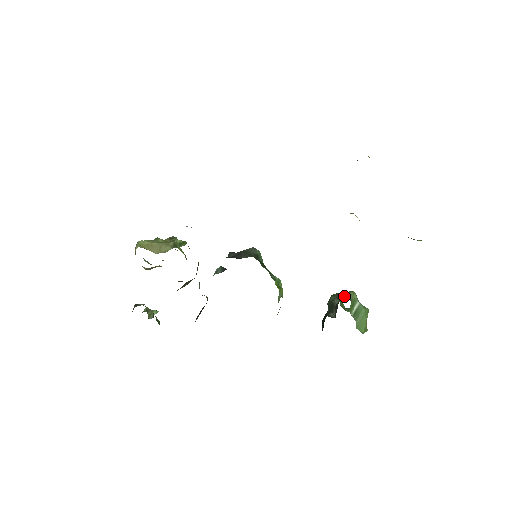
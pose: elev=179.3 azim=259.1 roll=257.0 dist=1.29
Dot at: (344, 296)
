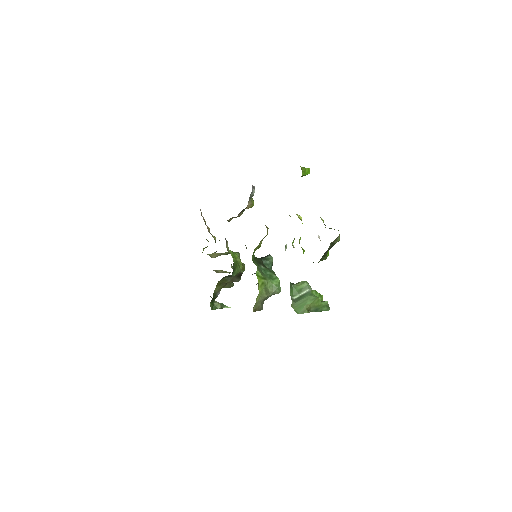
Dot at: occluded
